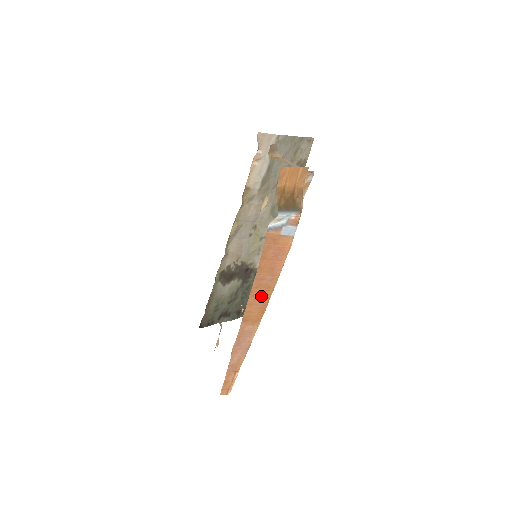
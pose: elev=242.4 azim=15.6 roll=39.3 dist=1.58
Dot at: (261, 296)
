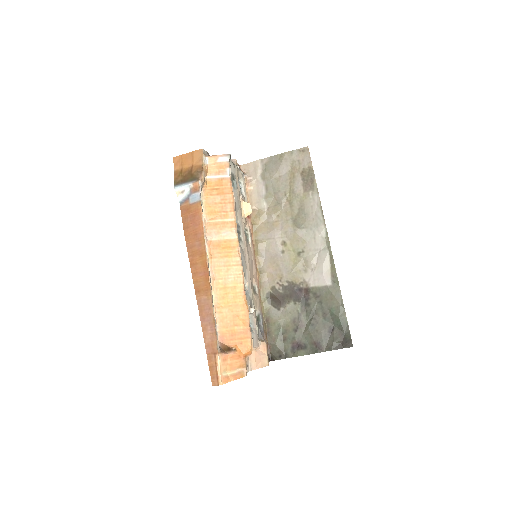
Dot at: (199, 263)
